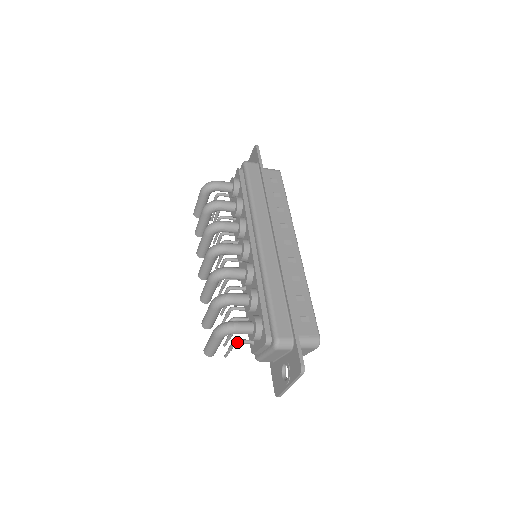
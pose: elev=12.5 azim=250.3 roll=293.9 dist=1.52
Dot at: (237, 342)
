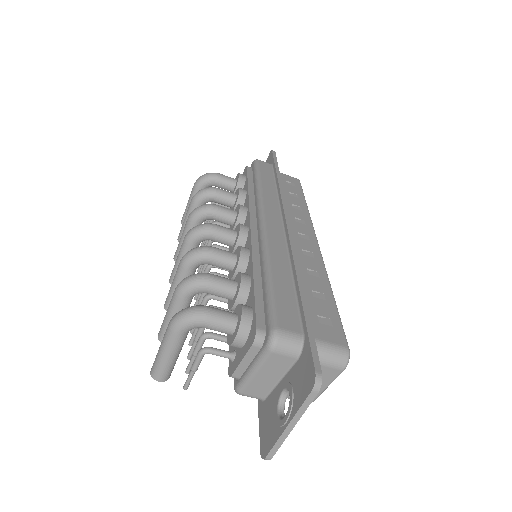
Dot at: (207, 350)
